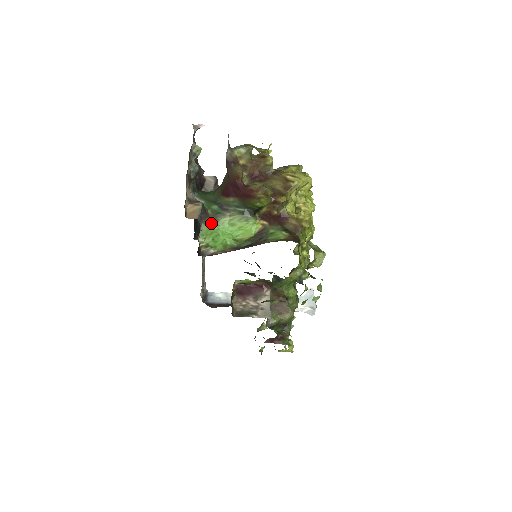
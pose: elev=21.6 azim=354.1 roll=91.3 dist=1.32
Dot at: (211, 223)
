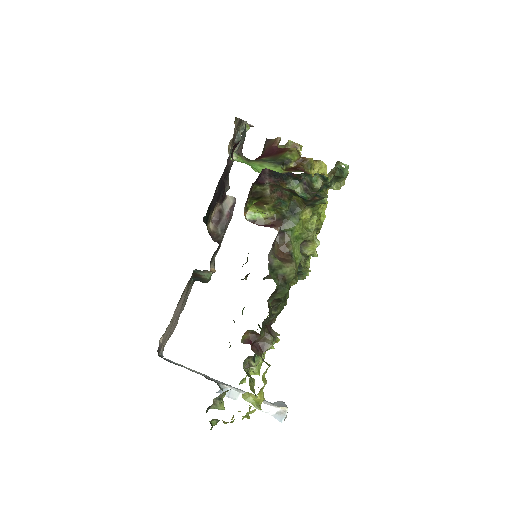
Dot at: (243, 159)
